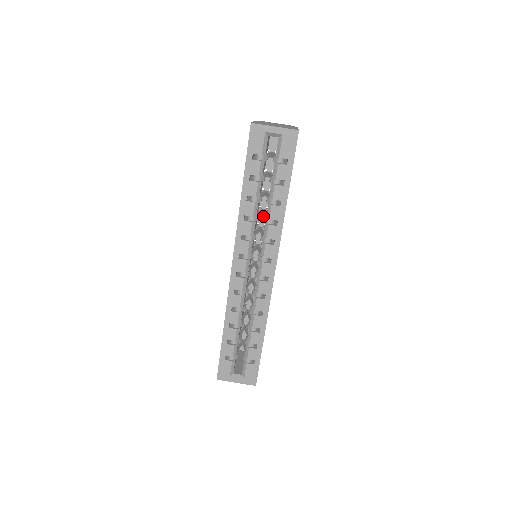
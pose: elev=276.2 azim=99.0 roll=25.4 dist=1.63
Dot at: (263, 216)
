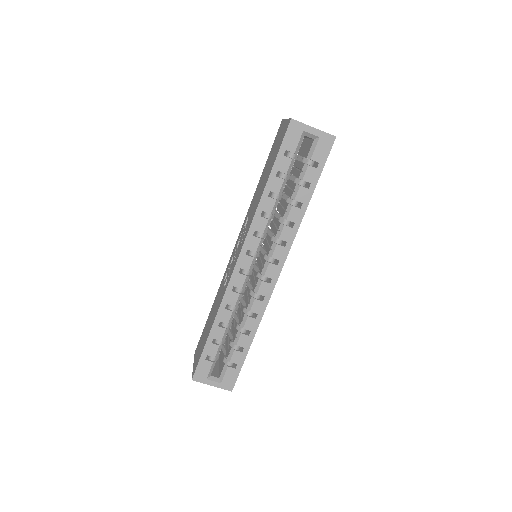
Dot at: occluded
